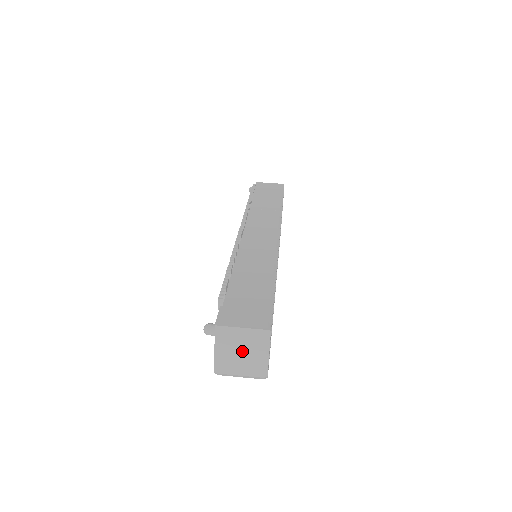
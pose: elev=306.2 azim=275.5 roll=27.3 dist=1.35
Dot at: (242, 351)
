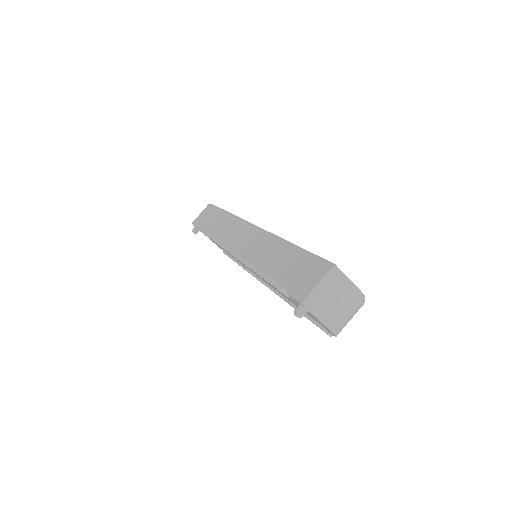
Dot at: (334, 299)
